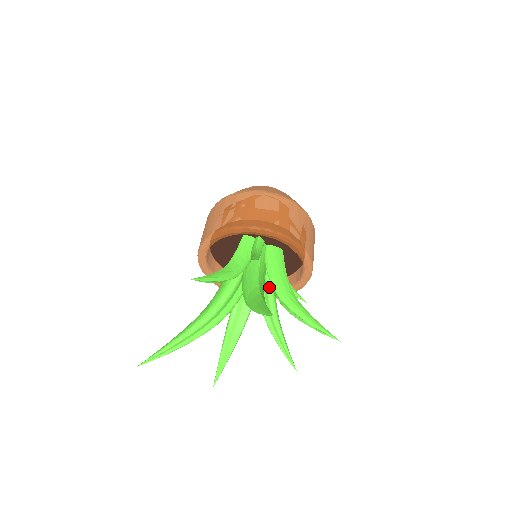
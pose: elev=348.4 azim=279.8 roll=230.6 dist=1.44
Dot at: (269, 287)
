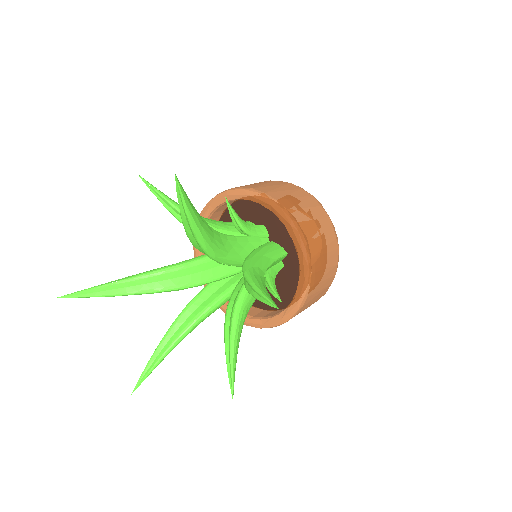
Dot at: occluded
